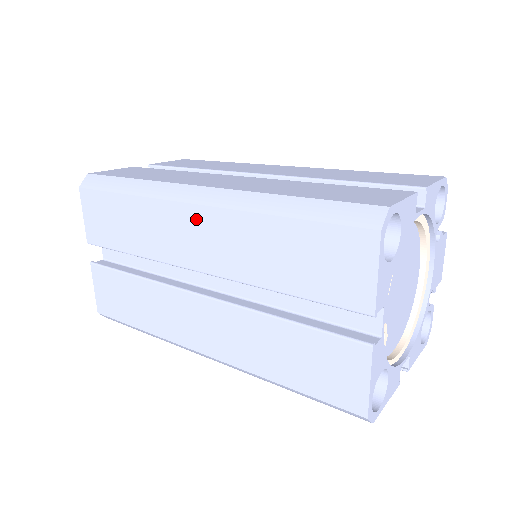
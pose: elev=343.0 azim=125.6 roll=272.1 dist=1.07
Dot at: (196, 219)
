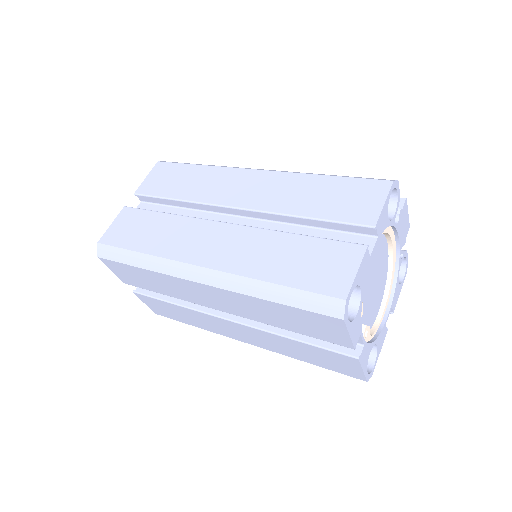
Dot at: (206, 290)
